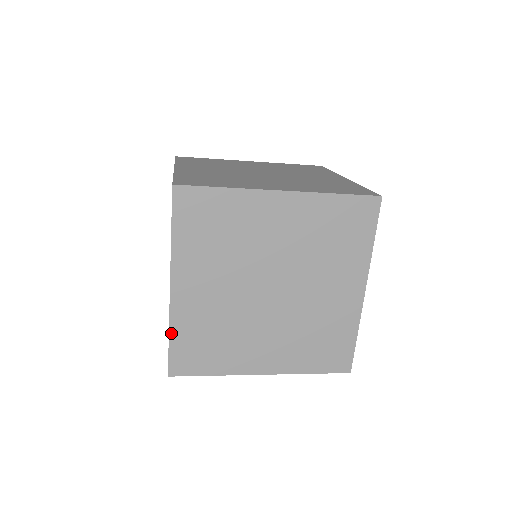
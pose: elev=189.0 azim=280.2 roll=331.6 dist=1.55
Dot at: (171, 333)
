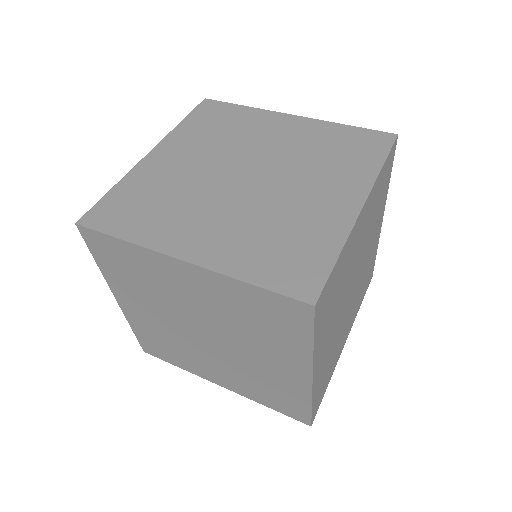
Dot at: (132, 328)
